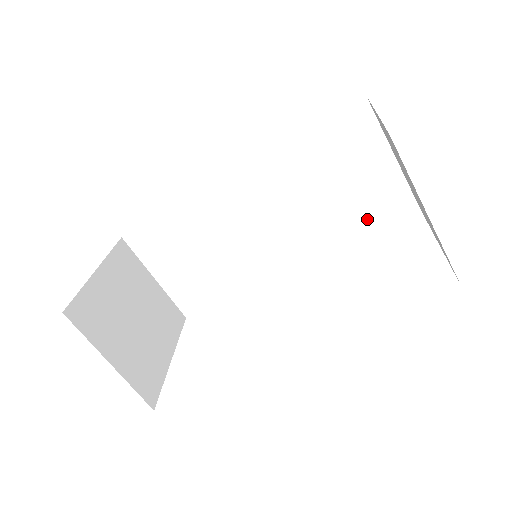
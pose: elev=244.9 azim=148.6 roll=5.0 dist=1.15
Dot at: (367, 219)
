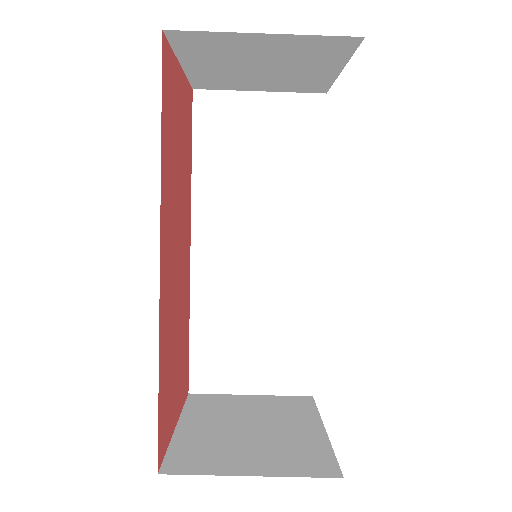
Dot at: (308, 148)
